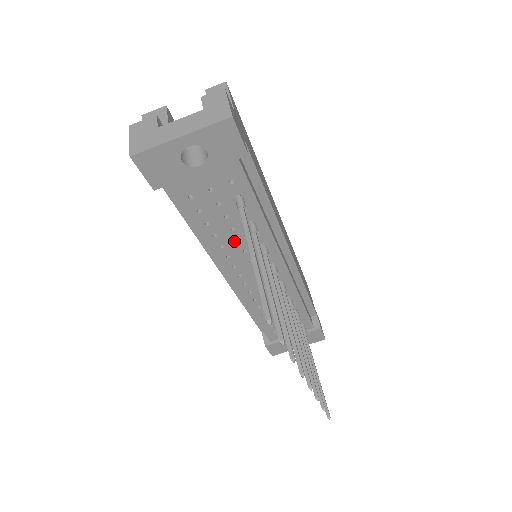
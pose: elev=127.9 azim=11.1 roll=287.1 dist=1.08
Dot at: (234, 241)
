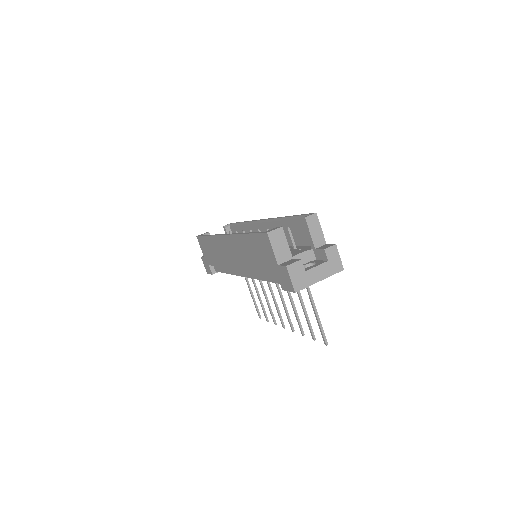
Dot at: occluded
